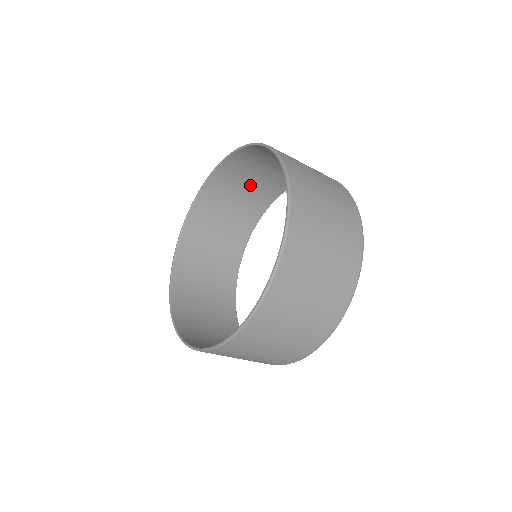
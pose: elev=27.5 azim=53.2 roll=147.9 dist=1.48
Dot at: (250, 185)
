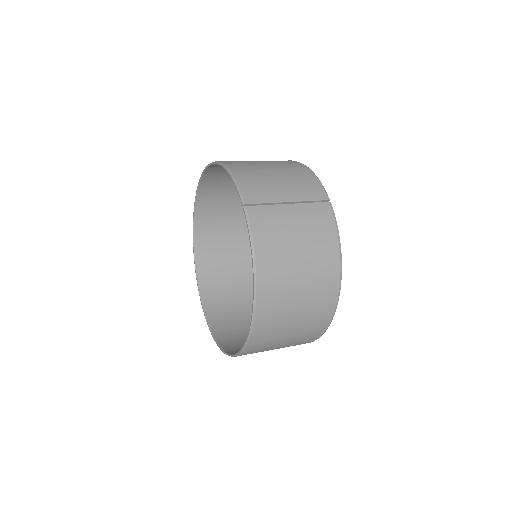
Dot at: occluded
